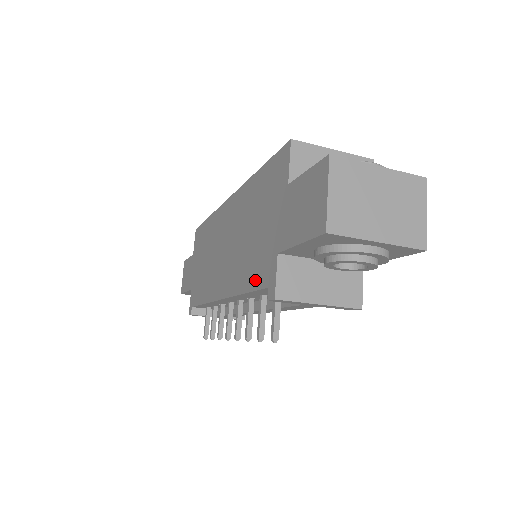
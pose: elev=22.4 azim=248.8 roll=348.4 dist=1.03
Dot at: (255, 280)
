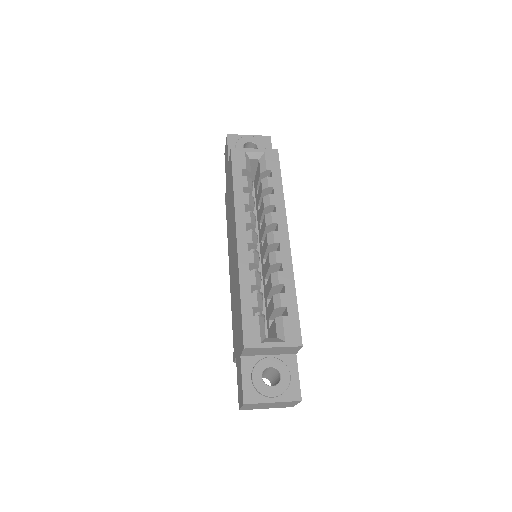
Dot at: (233, 331)
